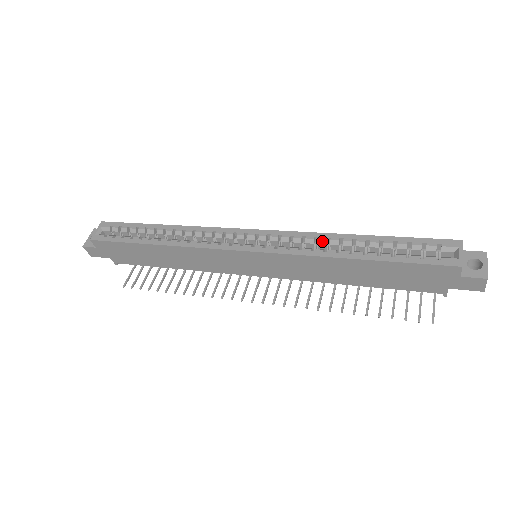
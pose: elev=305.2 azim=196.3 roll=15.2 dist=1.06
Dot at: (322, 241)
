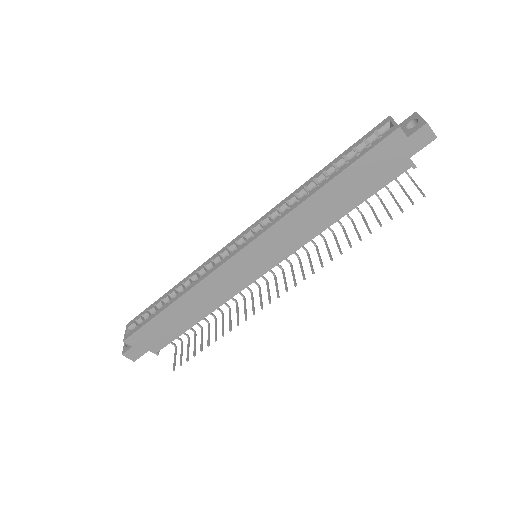
Dot at: (292, 199)
